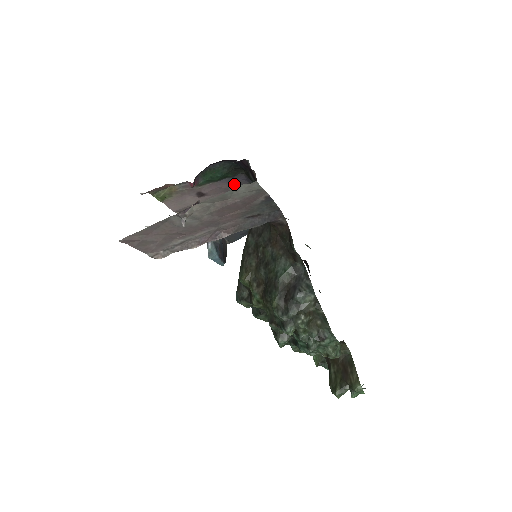
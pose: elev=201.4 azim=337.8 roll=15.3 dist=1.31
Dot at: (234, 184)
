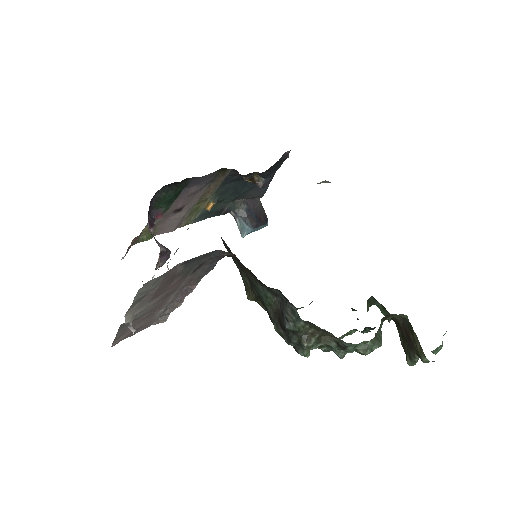
Dot at: (197, 184)
